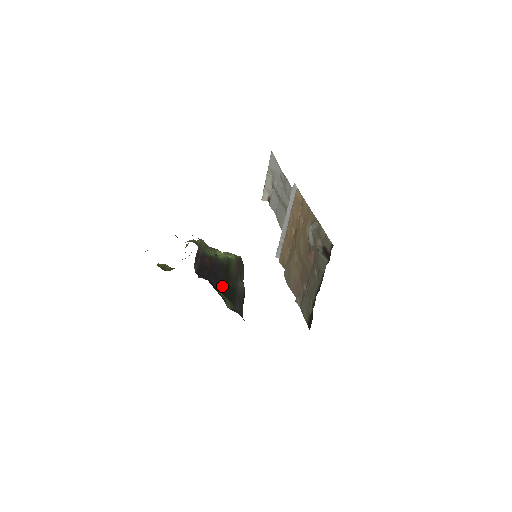
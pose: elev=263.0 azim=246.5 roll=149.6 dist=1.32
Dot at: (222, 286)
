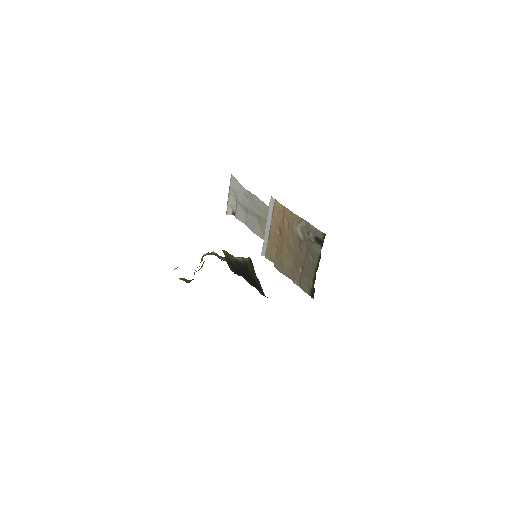
Dot at: (250, 281)
